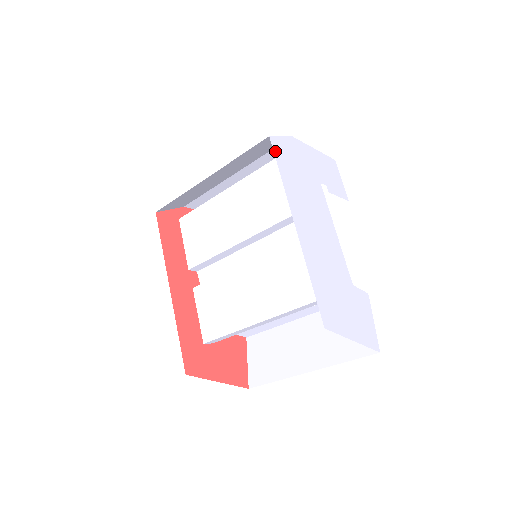
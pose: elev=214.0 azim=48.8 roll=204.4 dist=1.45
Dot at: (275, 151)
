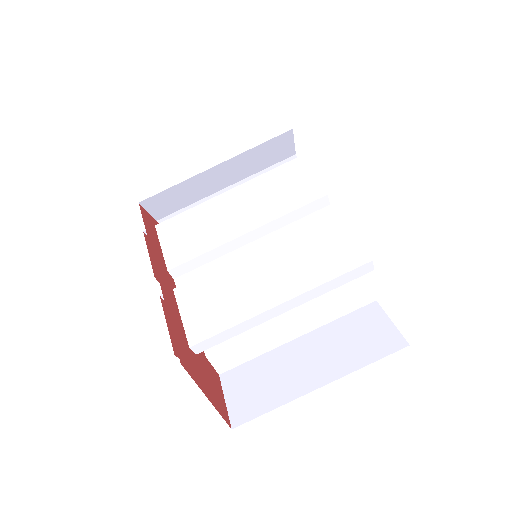
Dot at: occluded
